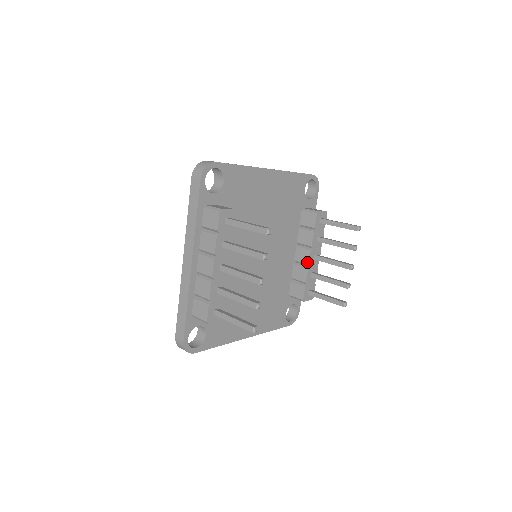
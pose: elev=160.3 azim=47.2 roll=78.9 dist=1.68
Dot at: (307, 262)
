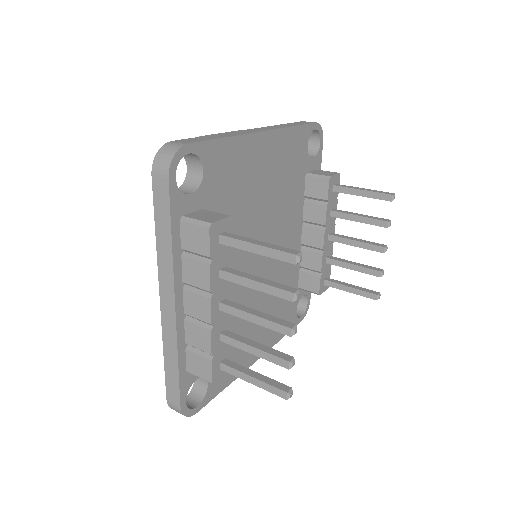
Dot at: (320, 246)
